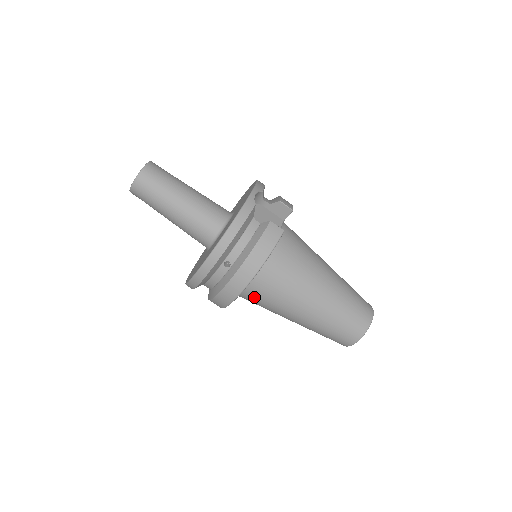
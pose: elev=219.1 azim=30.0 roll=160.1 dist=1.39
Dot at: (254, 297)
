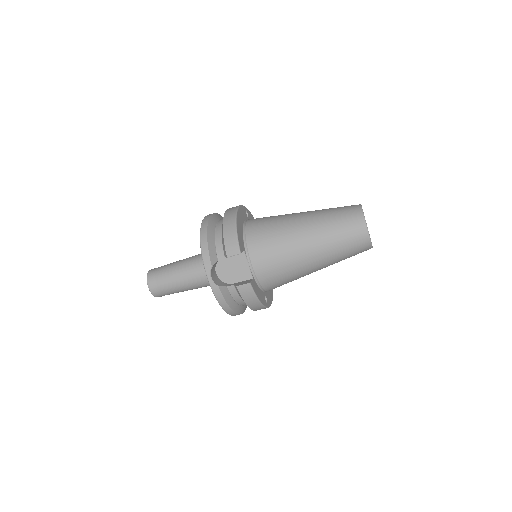
Dot at: occluded
